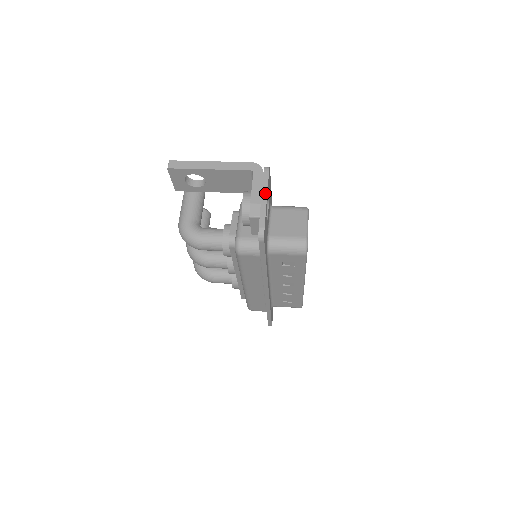
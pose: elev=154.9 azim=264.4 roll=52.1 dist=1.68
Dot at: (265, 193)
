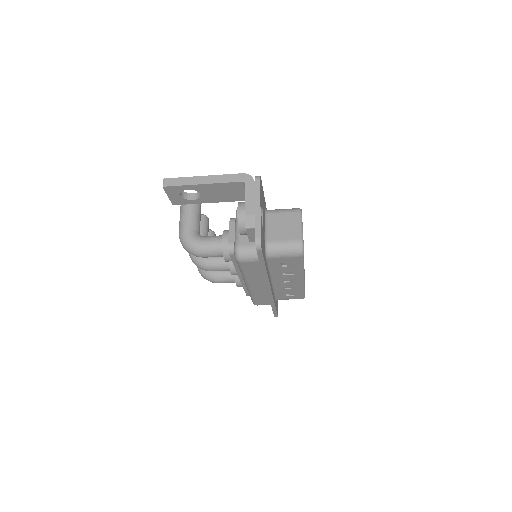
Dot at: (258, 203)
